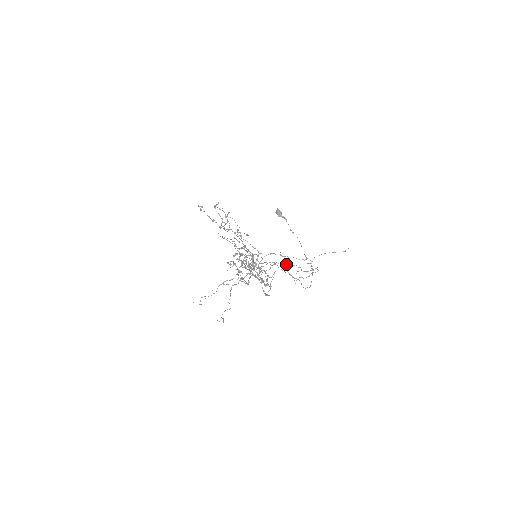
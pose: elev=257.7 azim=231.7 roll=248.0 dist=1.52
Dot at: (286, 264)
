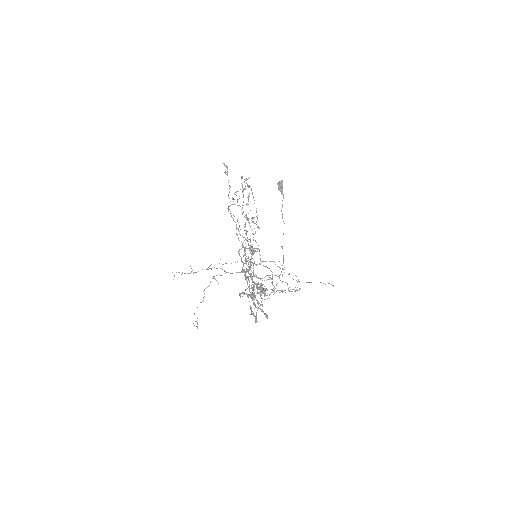
Dot at: occluded
